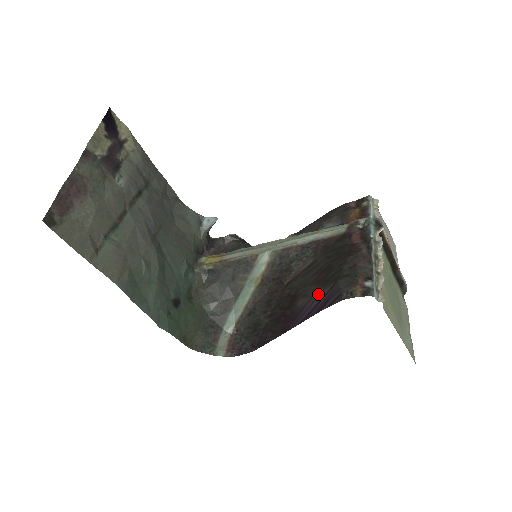
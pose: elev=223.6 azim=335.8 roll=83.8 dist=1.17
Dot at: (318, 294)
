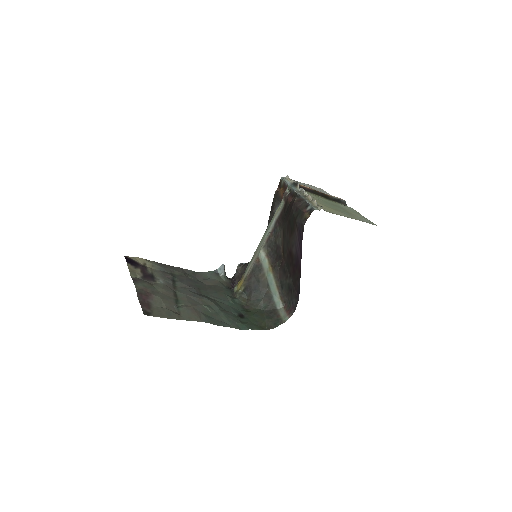
Dot at: (295, 237)
